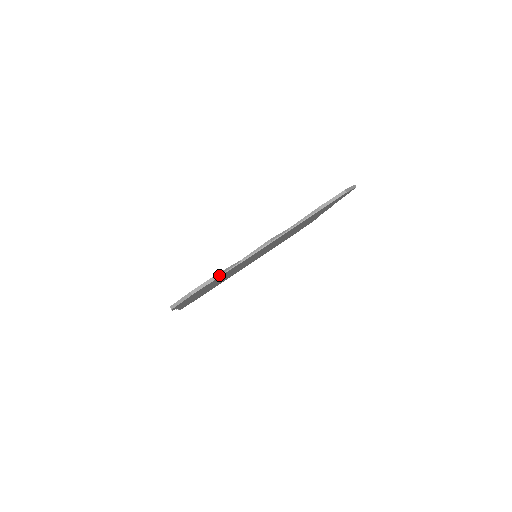
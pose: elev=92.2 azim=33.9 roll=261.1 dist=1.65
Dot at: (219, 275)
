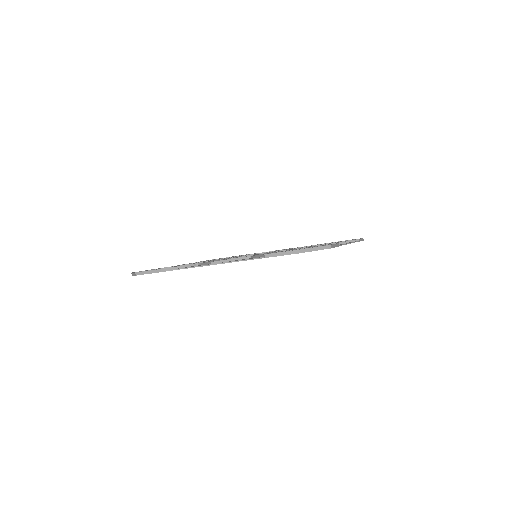
Dot at: (160, 271)
